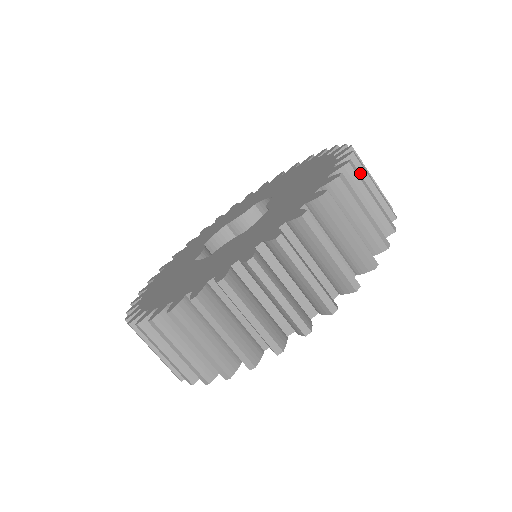
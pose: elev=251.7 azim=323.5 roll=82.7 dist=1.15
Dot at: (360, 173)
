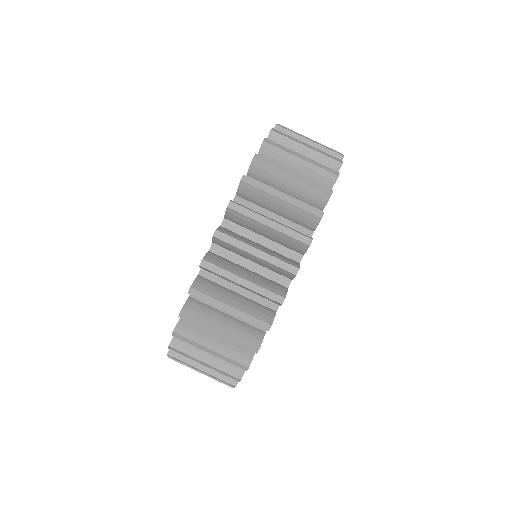
Dot at: occluded
